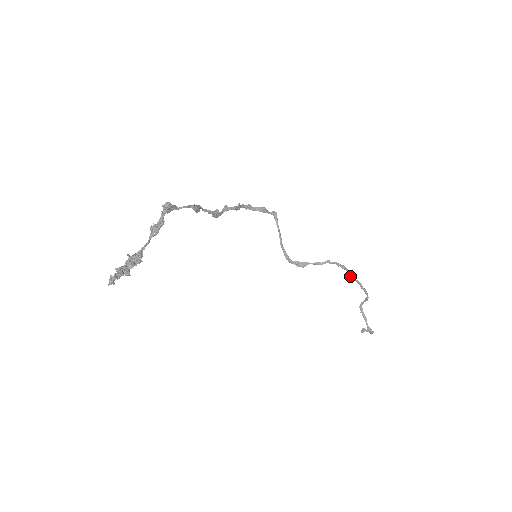
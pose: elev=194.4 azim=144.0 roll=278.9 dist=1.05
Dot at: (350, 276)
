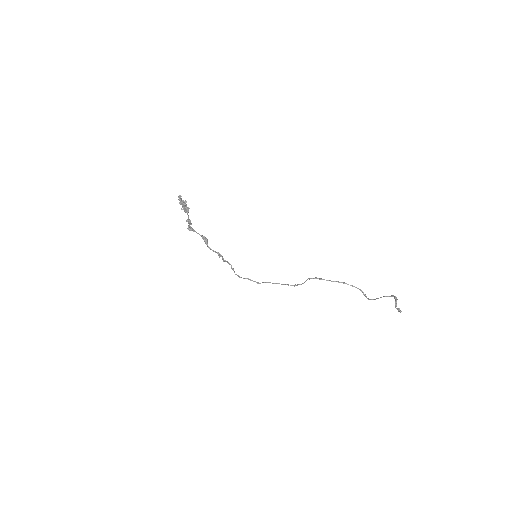
Dot at: occluded
